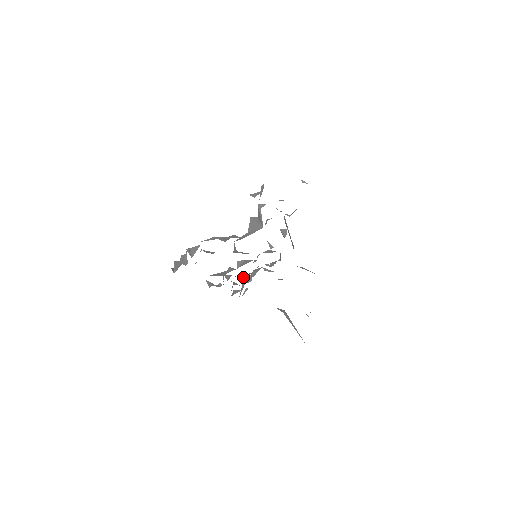
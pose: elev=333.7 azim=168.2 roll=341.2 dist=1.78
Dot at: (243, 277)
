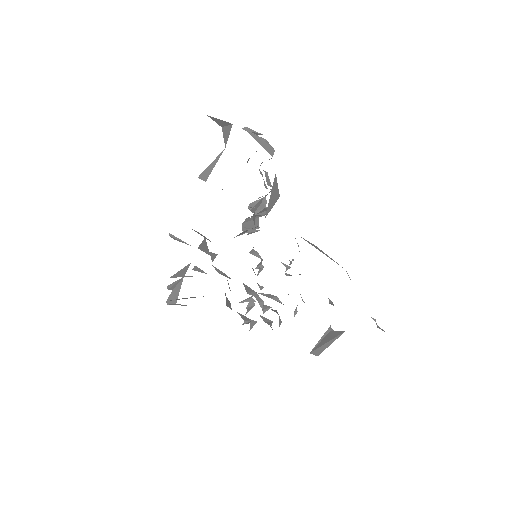
Dot at: (266, 295)
